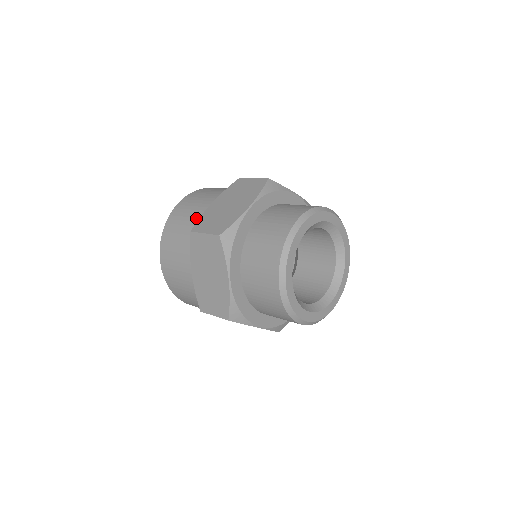
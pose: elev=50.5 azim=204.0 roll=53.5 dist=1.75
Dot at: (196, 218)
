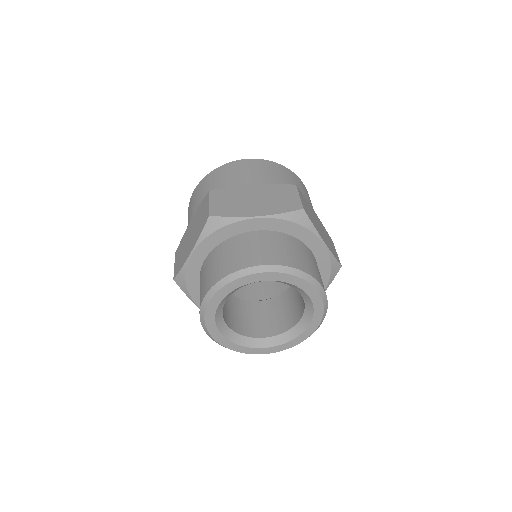
Dot at: (231, 184)
